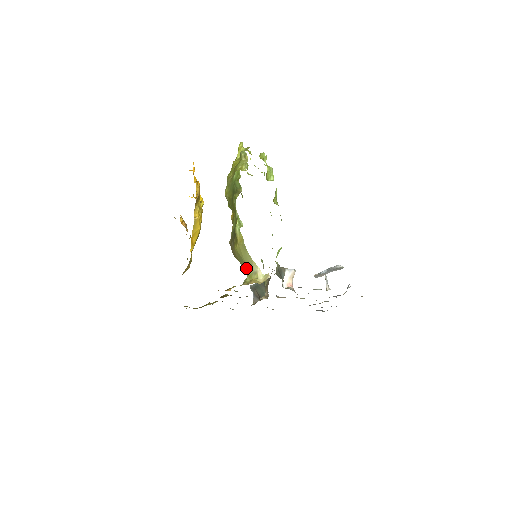
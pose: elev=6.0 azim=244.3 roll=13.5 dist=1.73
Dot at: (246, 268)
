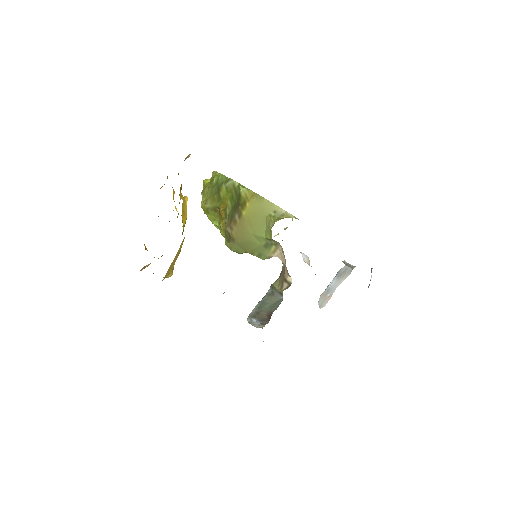
Dot at: (266, 221)
